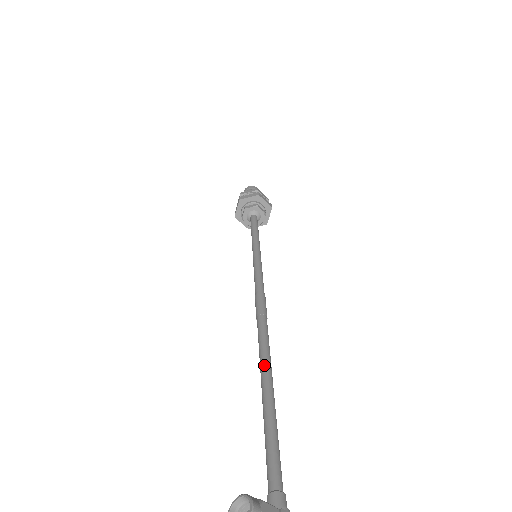
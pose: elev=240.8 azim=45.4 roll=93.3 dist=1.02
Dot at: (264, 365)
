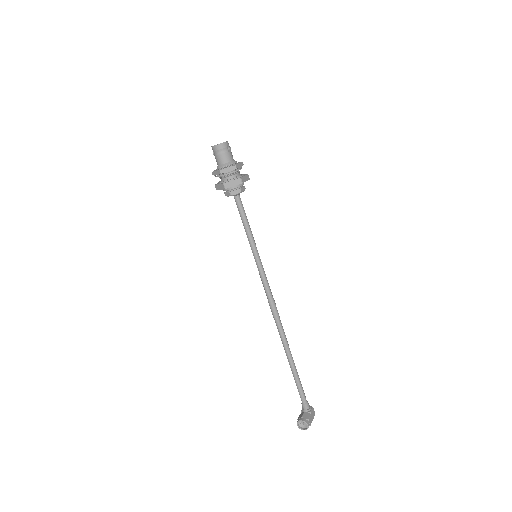
Dot at: (288, 352)
